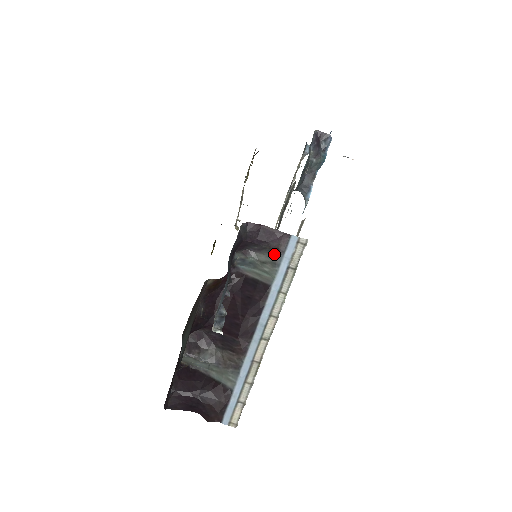
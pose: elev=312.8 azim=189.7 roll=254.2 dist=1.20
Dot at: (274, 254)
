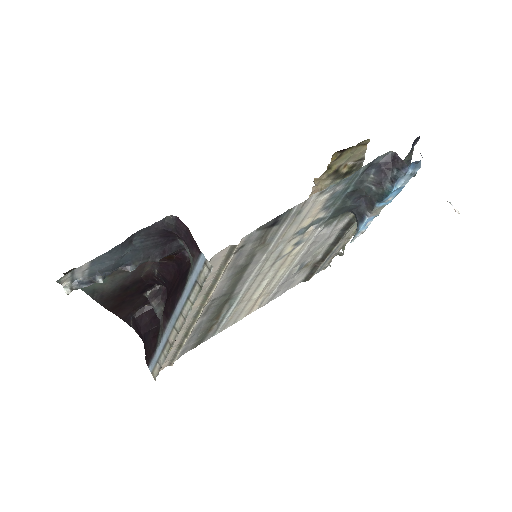
Dot at: (193, 261)
